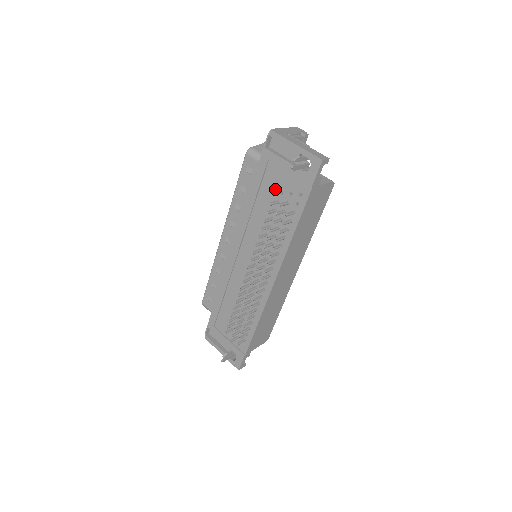
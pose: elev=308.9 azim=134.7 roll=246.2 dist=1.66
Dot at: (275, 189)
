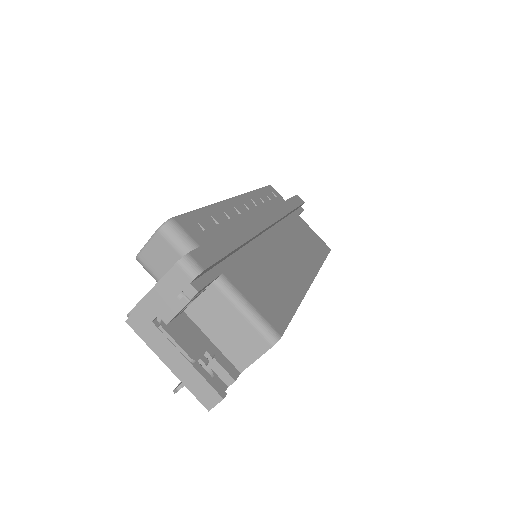
Dot at: occluded
